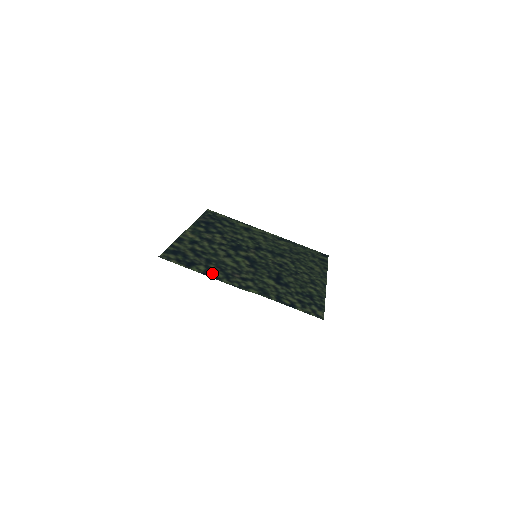
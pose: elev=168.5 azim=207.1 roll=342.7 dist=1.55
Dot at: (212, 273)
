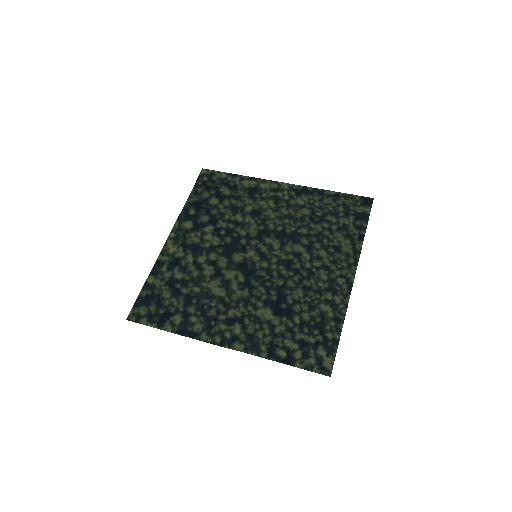
Dot at: (189, 326)
